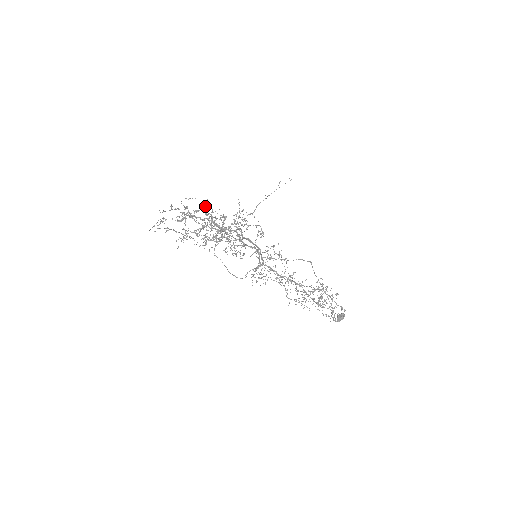
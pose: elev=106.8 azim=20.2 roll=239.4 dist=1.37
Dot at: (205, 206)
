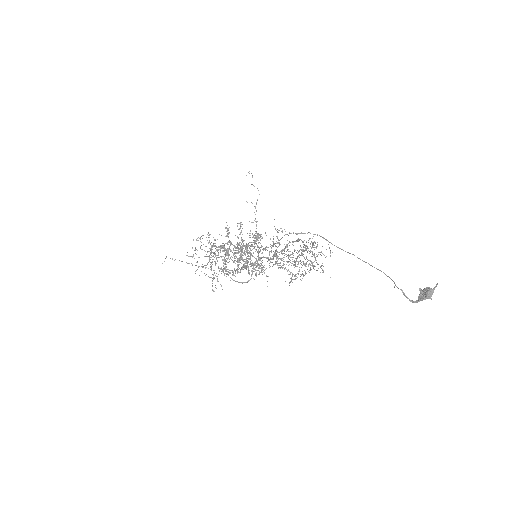
Dot at: occluded
